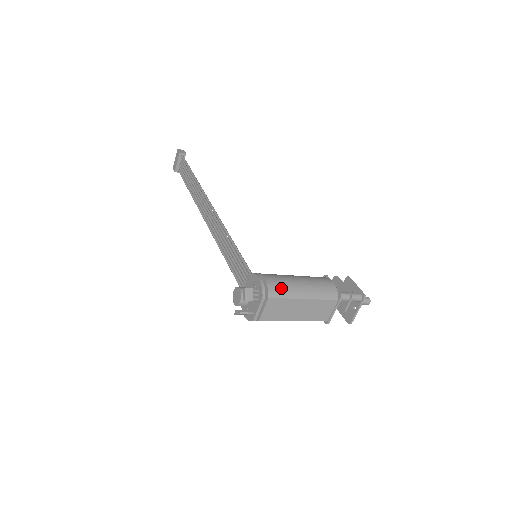
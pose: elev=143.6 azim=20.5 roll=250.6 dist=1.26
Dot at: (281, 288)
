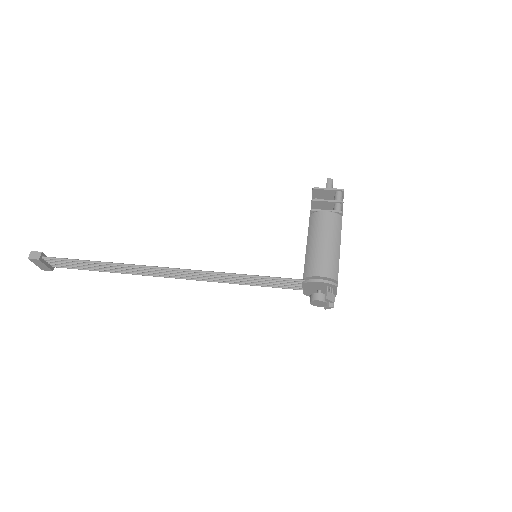
Dot at: (332, 266)
